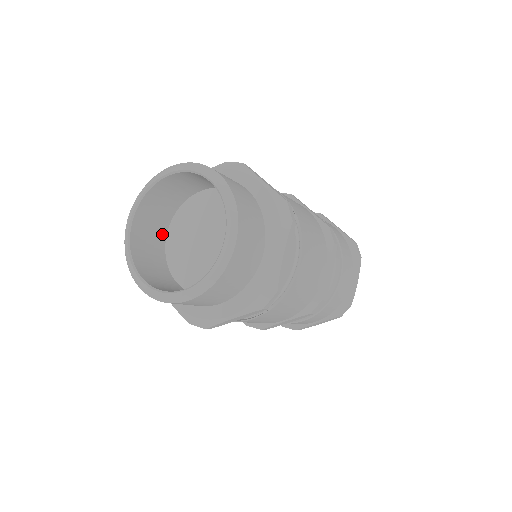
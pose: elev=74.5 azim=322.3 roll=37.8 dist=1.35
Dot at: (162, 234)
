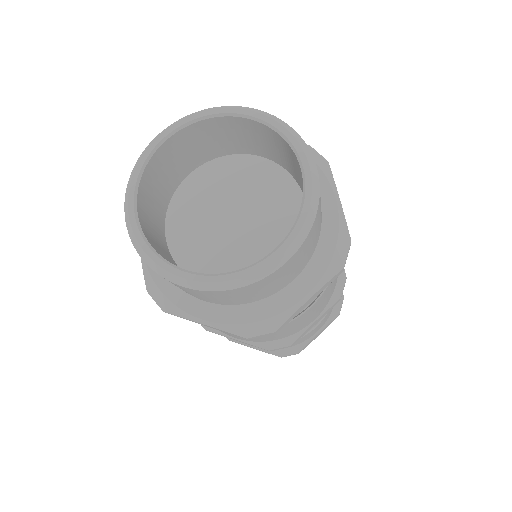
Dot at: (162, 237)
